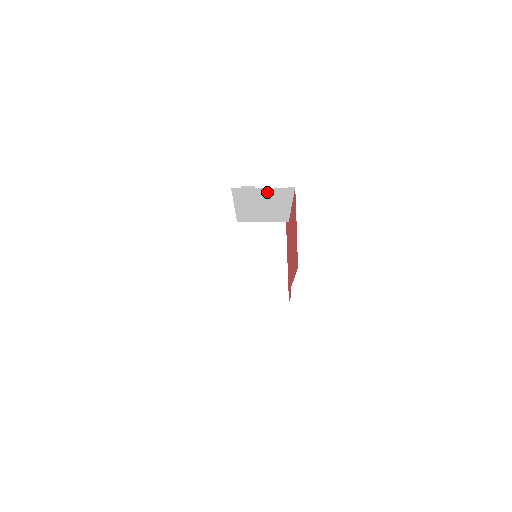
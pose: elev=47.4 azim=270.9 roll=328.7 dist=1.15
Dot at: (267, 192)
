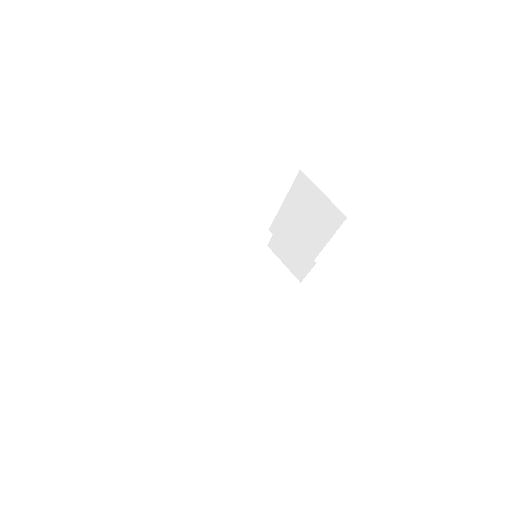
Dot at: (322, 204)
